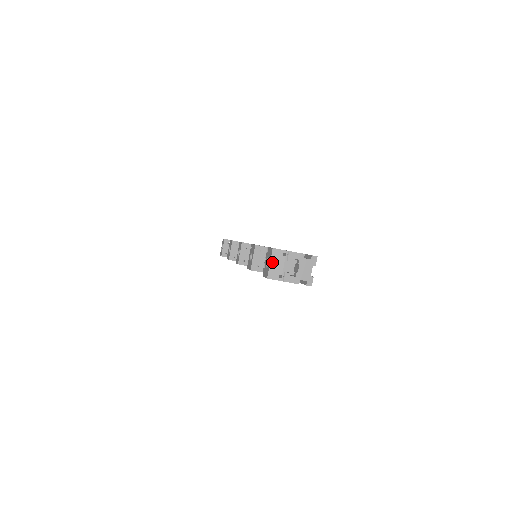
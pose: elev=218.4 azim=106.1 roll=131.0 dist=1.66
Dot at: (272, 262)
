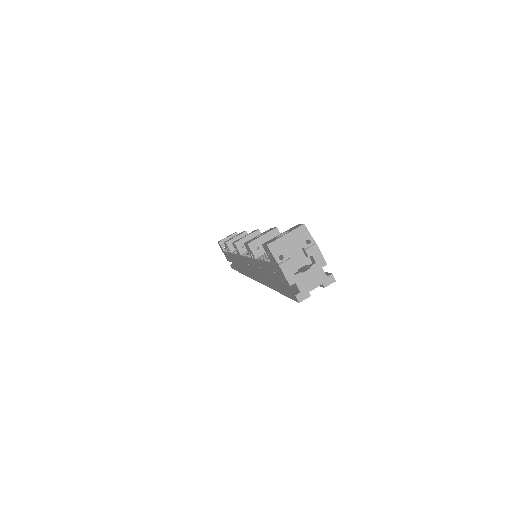
Dot at: (289, 235)
